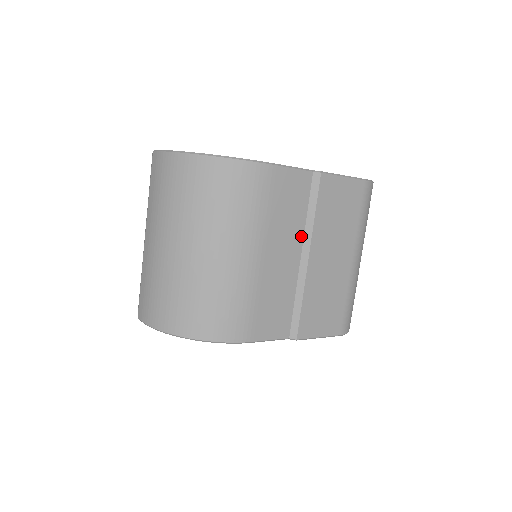
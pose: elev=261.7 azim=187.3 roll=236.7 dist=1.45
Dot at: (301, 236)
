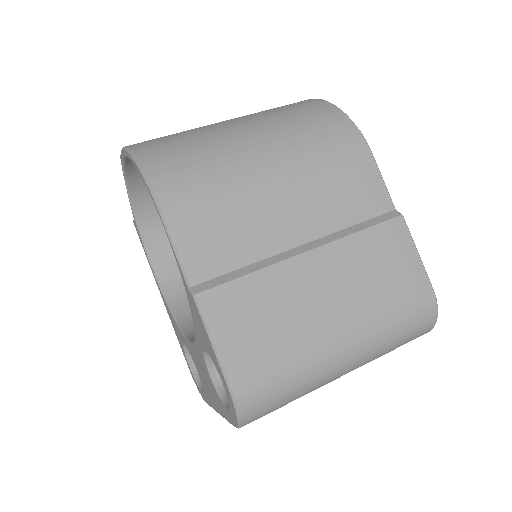
Dot at: (325, 231)
